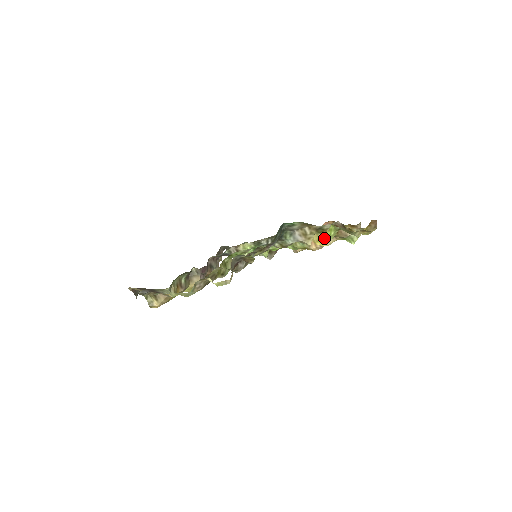
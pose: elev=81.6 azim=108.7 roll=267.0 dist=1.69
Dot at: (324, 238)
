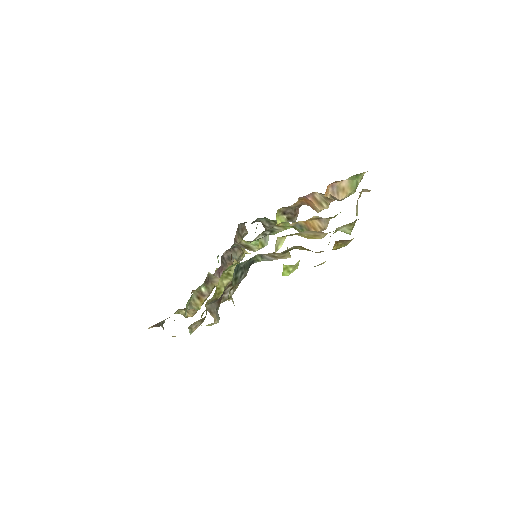
Dot at: (312, 235)
